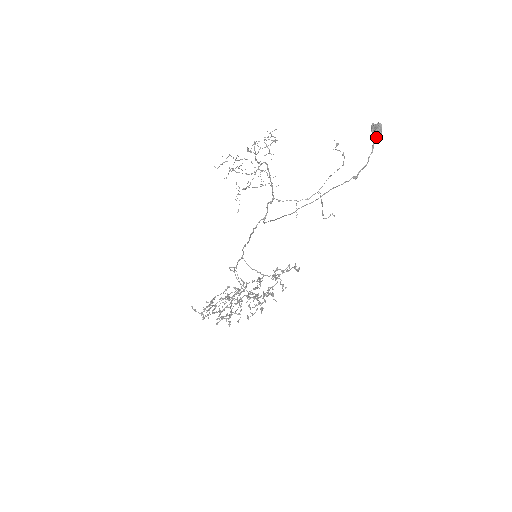
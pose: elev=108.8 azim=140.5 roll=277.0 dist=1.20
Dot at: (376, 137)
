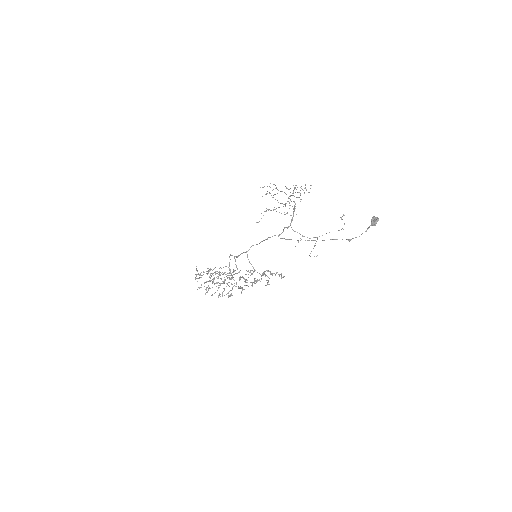
Dot at: (372, 224)
